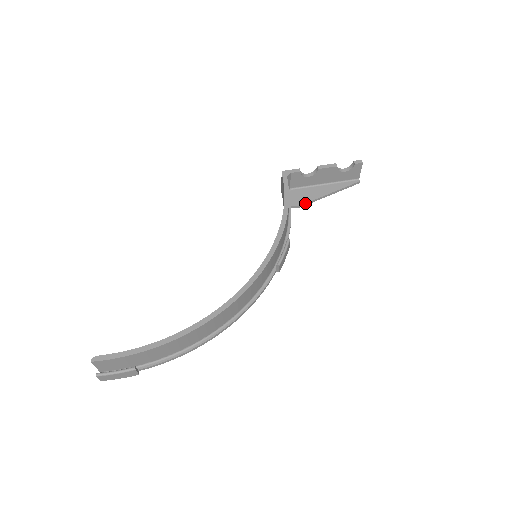
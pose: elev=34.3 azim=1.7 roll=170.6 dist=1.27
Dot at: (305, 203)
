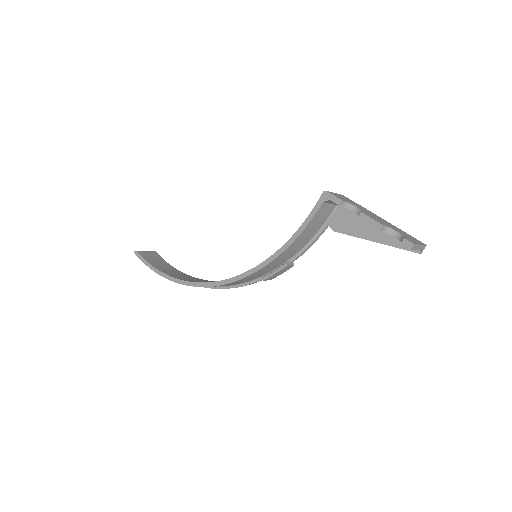
Dot at: occluded
